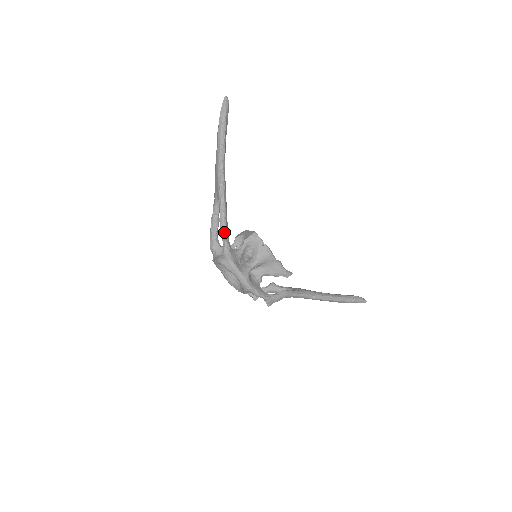
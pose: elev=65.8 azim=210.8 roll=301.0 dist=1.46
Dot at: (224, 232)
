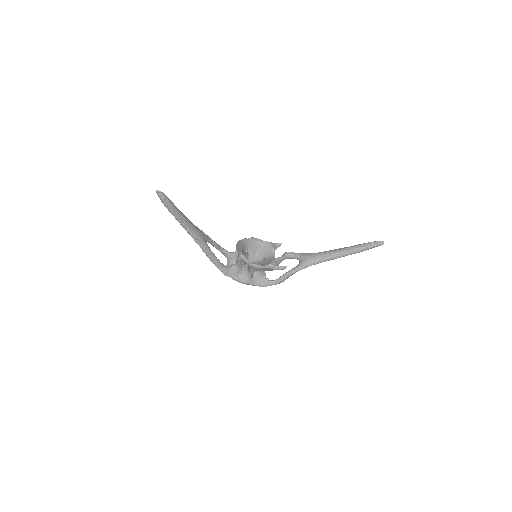
Dot at: (216, 266)
